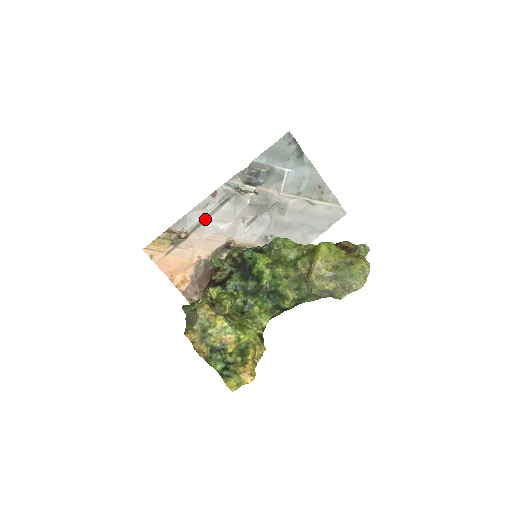
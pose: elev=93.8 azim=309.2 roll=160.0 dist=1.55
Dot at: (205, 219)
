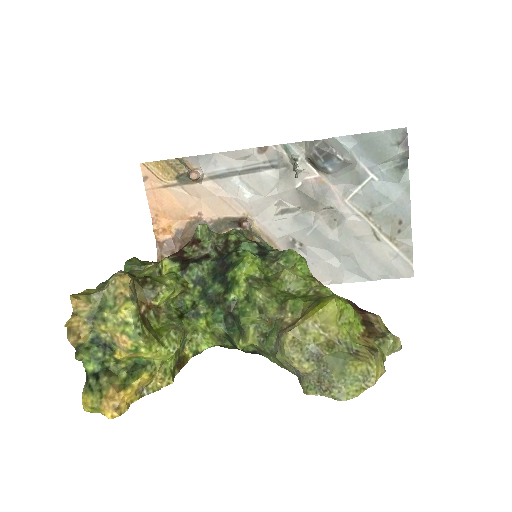
Dot at: (233, 173)
